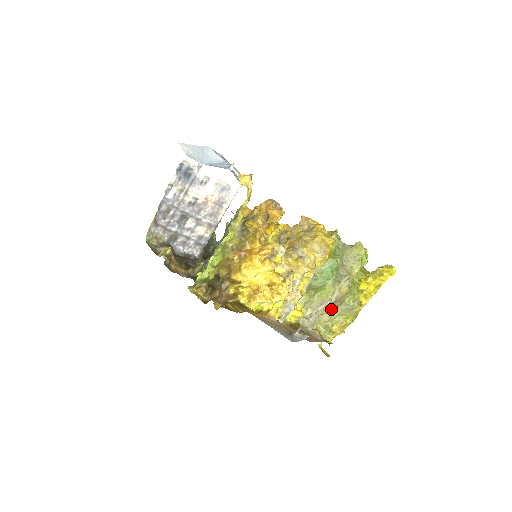
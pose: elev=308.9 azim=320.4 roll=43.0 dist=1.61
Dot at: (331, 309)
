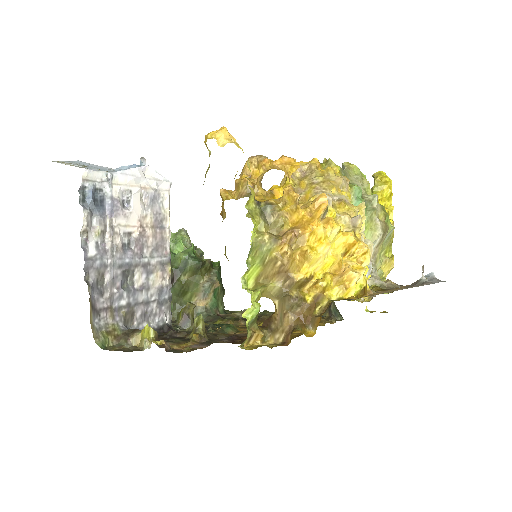
Dot at: (380, 248)
